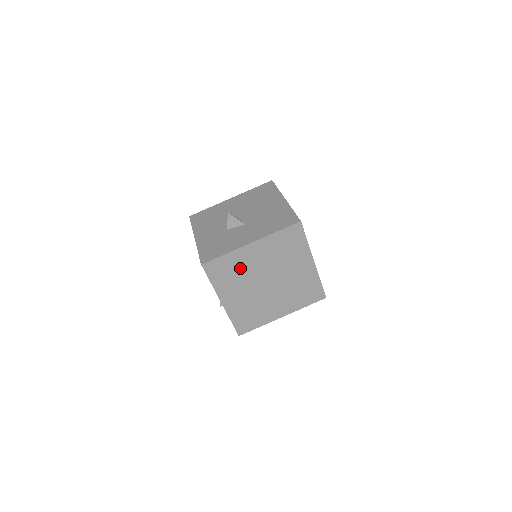
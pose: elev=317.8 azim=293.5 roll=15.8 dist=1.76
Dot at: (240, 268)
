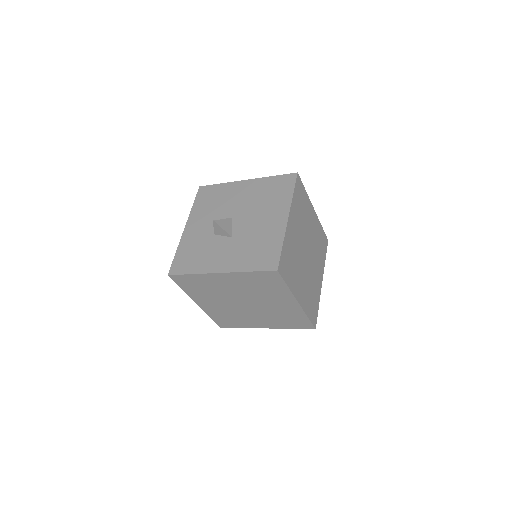
Dot at: (211, 287)
